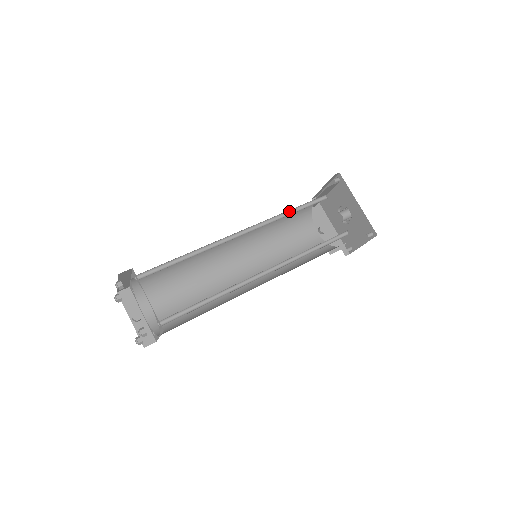
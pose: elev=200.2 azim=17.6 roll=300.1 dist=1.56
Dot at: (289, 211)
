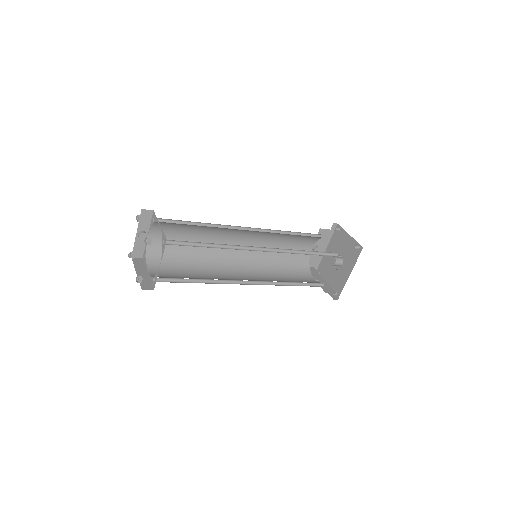
Dot at: occluded
